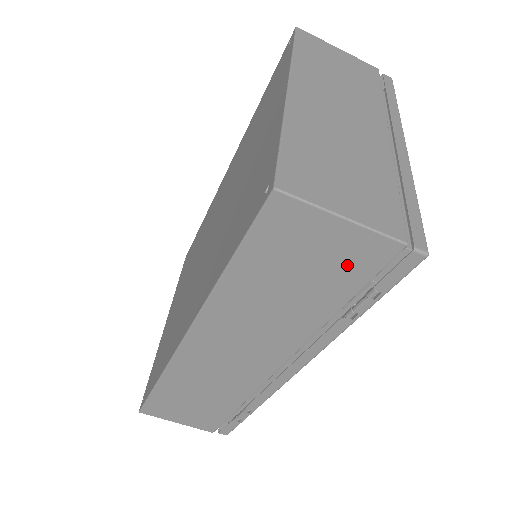
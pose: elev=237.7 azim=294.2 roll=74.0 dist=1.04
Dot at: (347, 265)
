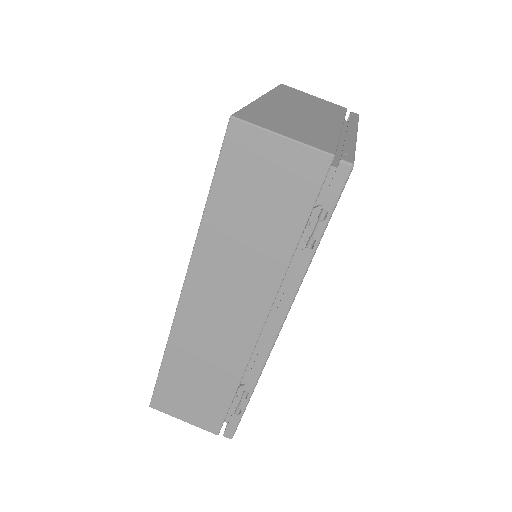
Dot at: (295, 184)
